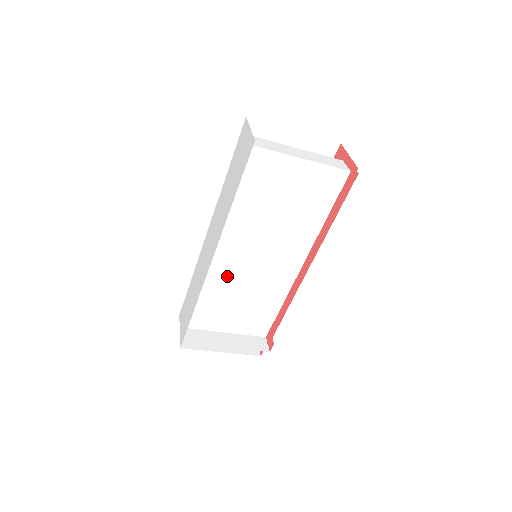
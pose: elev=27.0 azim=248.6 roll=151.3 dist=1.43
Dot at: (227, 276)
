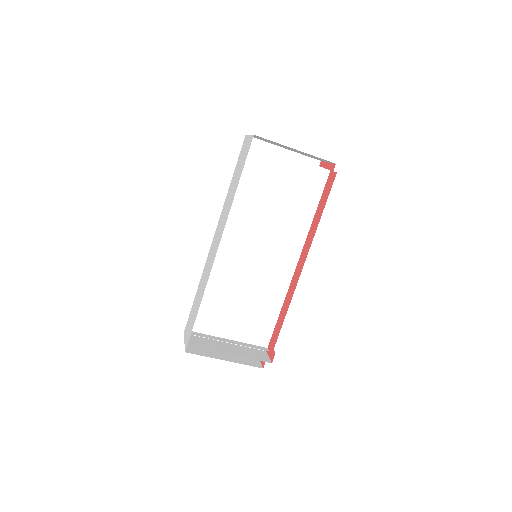
Dot at: (231, 271)
